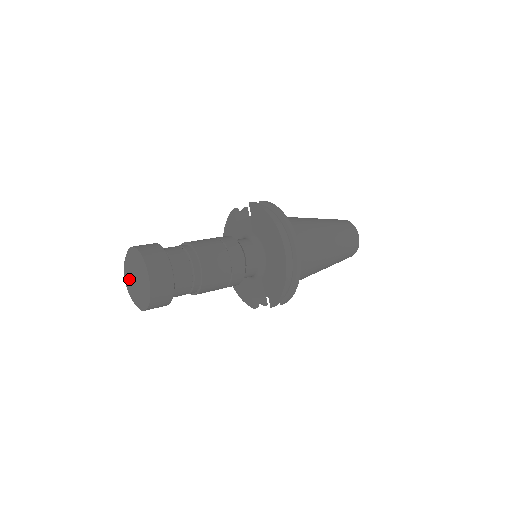
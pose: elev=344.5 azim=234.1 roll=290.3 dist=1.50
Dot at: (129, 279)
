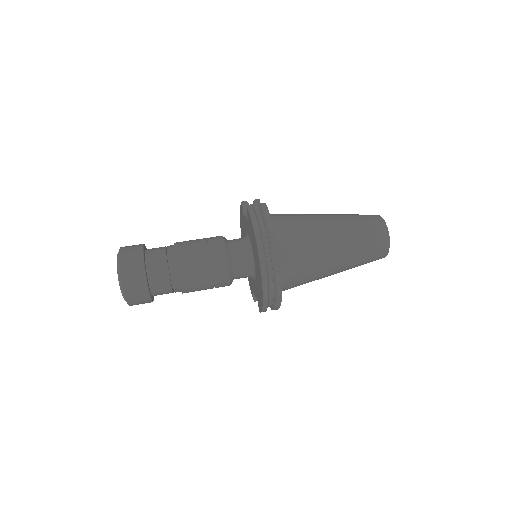
Dot at: occluded
